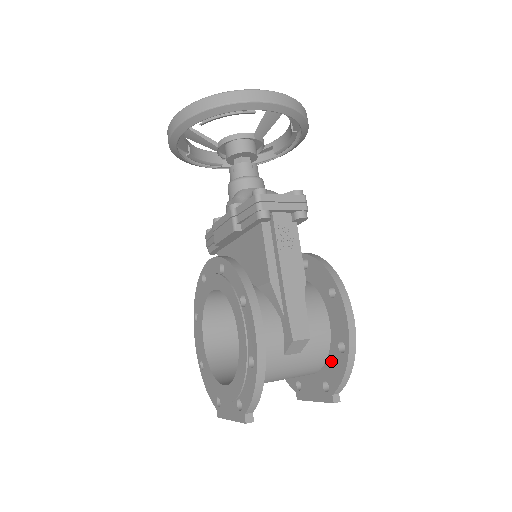
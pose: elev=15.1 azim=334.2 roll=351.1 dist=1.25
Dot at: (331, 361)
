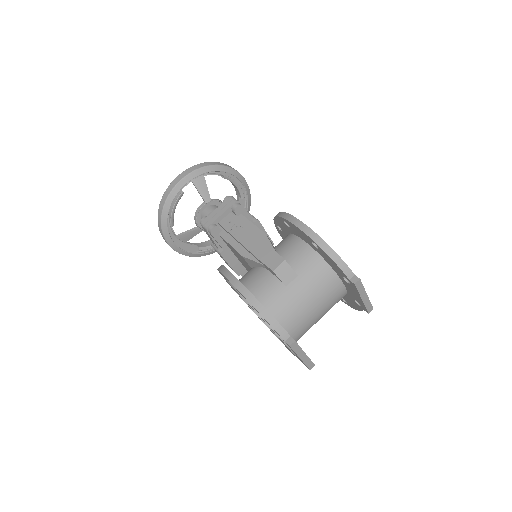
Dot at: (327, 261)
